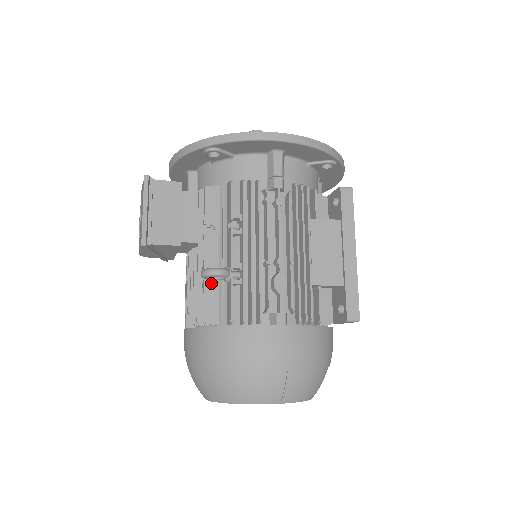
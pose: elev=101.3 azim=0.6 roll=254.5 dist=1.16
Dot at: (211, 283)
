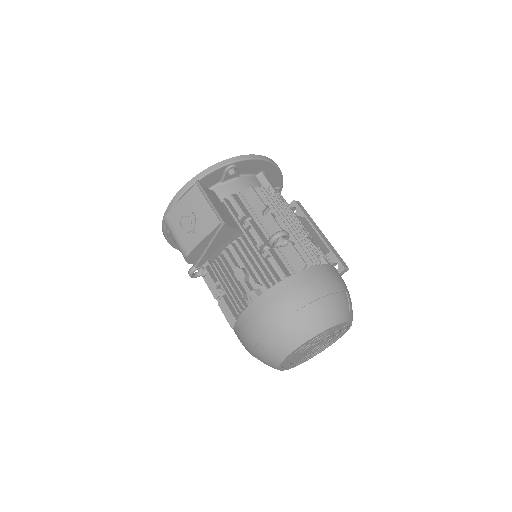
Dot at: (272, 251)
